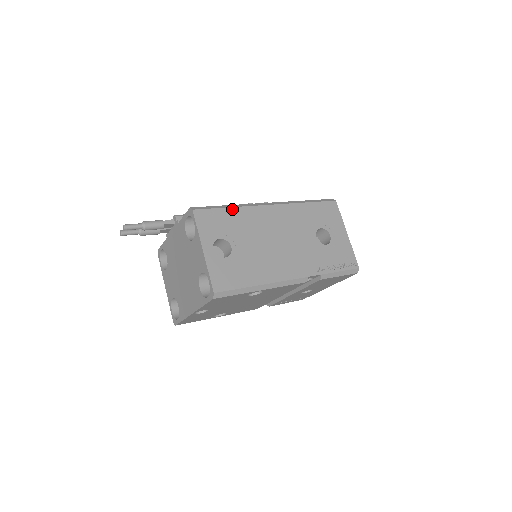
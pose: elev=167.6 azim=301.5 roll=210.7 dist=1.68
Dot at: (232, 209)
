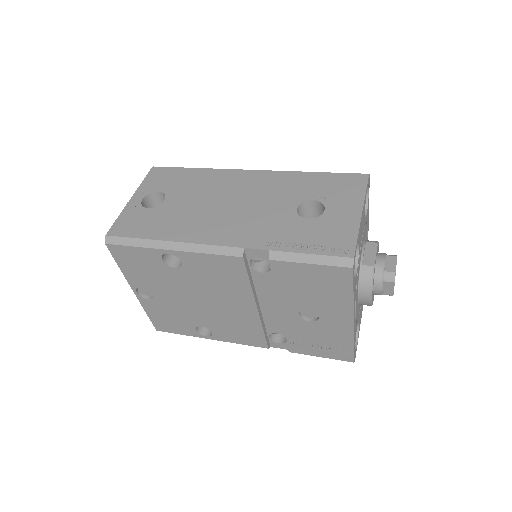
Dot at: (197, 169)
